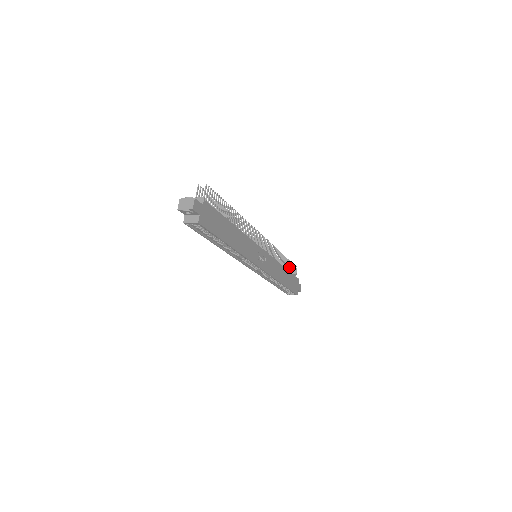
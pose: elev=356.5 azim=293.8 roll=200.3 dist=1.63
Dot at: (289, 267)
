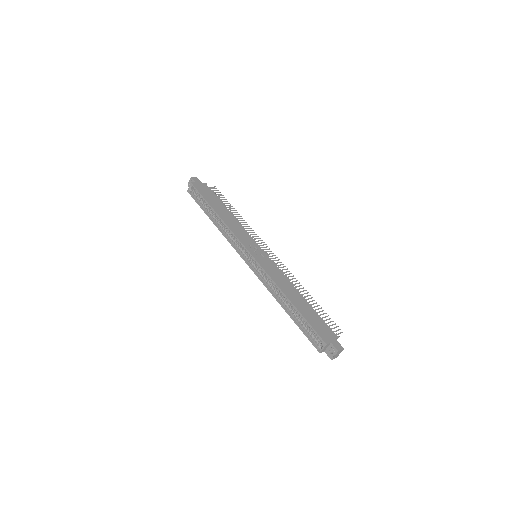
Dot at: occluded
